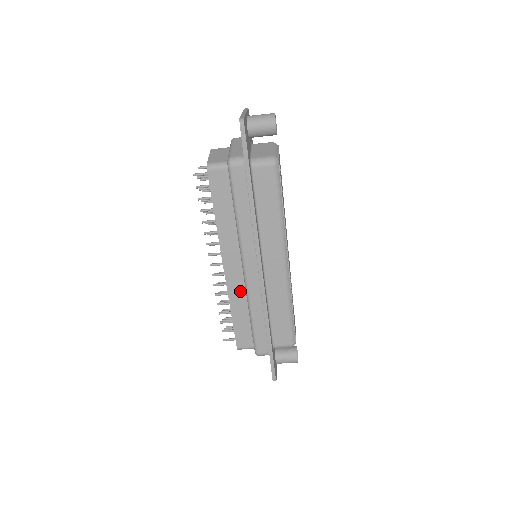
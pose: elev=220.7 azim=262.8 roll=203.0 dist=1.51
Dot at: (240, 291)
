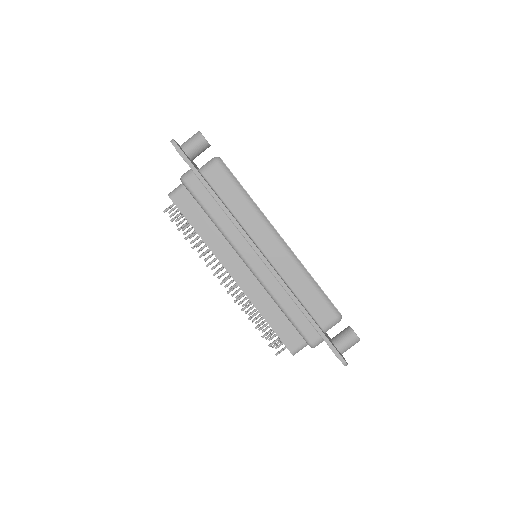
Dot at: (258, 290)
